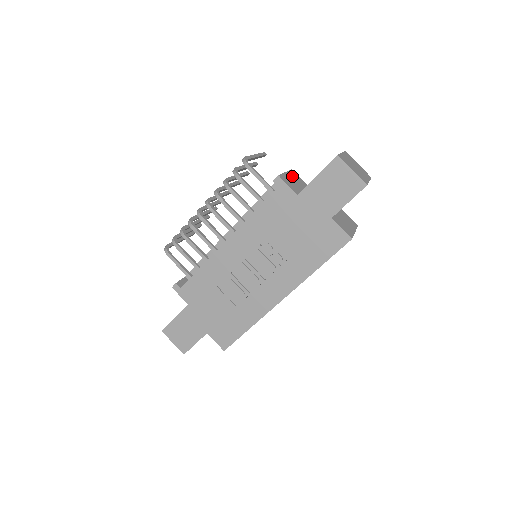
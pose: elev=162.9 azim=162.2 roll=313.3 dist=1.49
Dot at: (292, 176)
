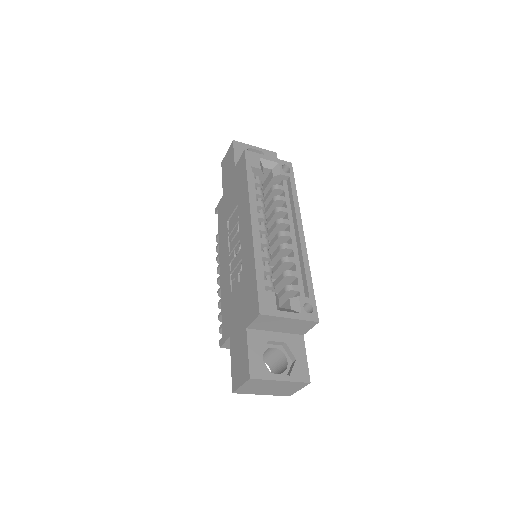
Dot at: occluded
